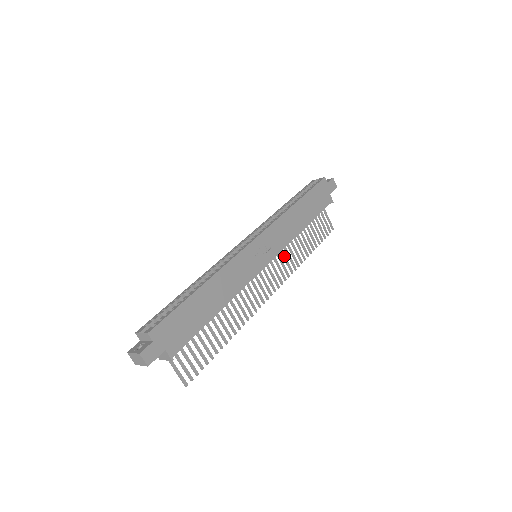
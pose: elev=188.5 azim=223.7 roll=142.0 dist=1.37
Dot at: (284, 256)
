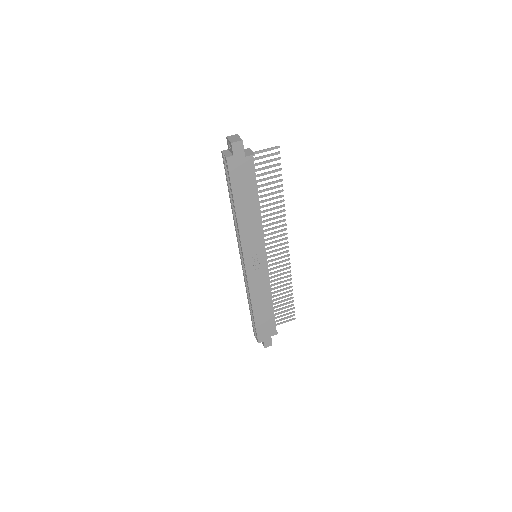
Dot at: (269, 225)
